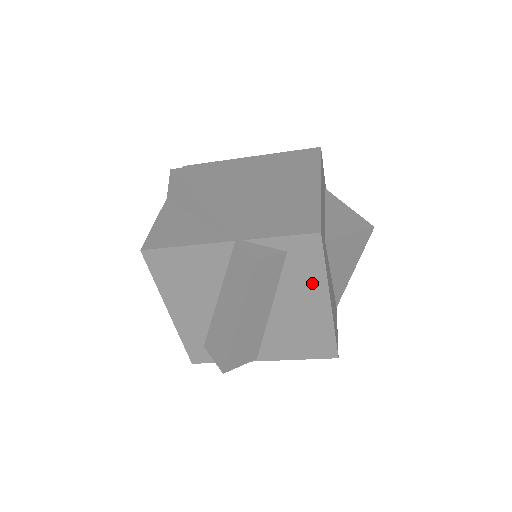
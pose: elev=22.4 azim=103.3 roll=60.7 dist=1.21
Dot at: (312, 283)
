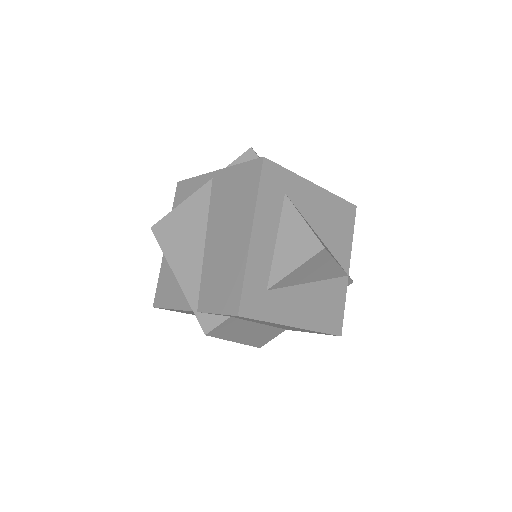
Dot at: (269, 323)
